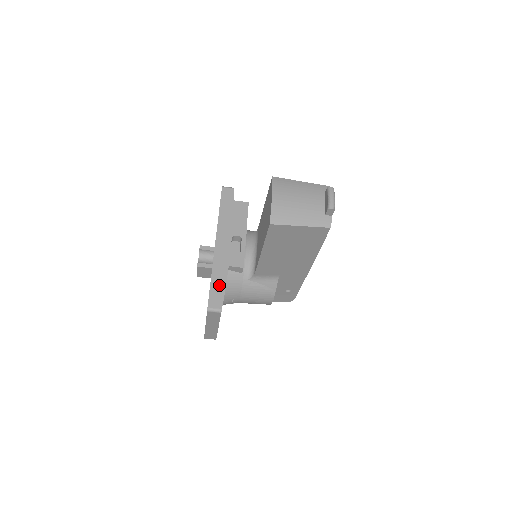
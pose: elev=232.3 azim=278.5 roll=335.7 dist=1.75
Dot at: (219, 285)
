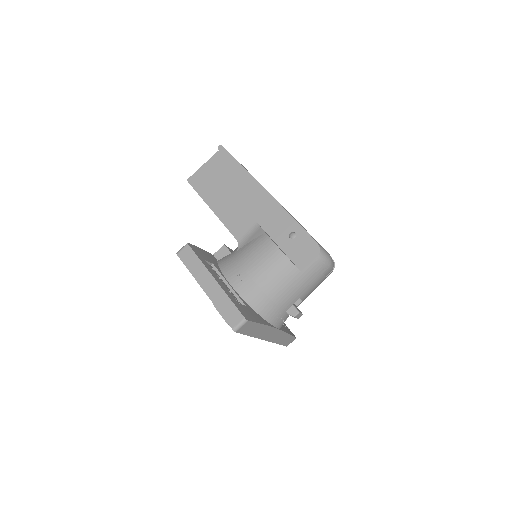
Dot at: occluded
